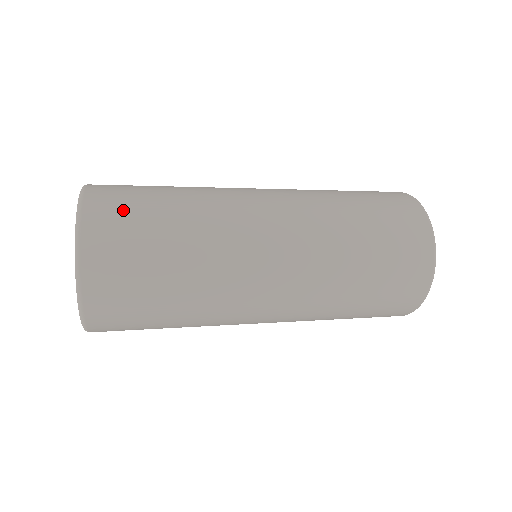
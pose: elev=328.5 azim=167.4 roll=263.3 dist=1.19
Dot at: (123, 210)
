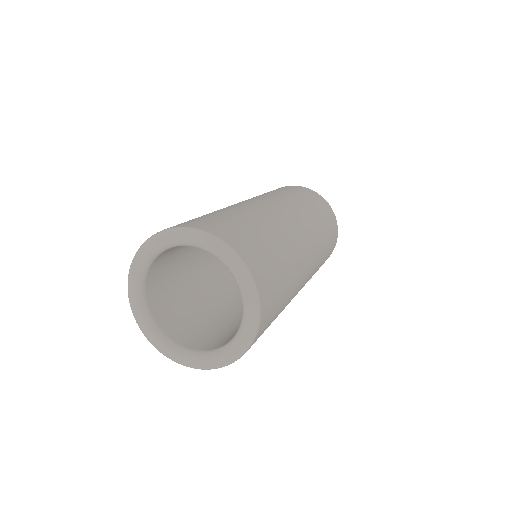
Dot at: (255, 248)
